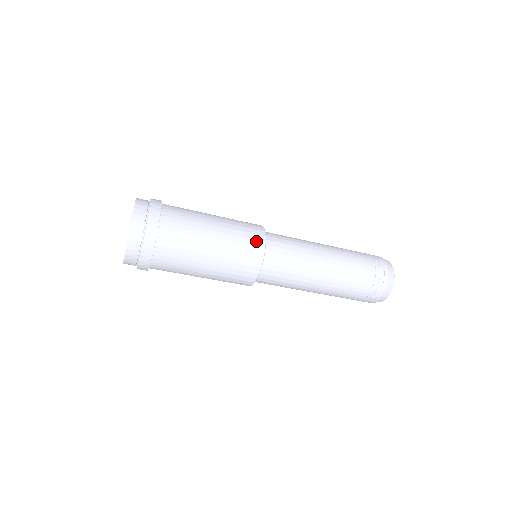
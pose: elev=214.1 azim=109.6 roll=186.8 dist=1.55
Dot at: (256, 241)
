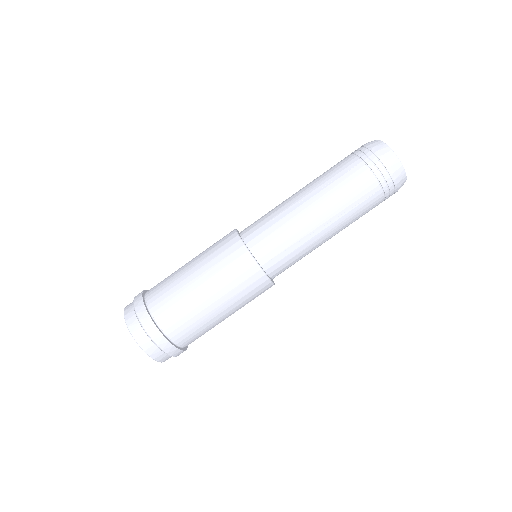
Dot at: occluded
